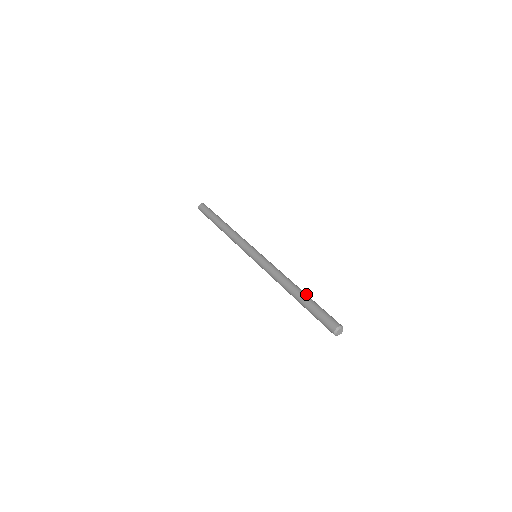
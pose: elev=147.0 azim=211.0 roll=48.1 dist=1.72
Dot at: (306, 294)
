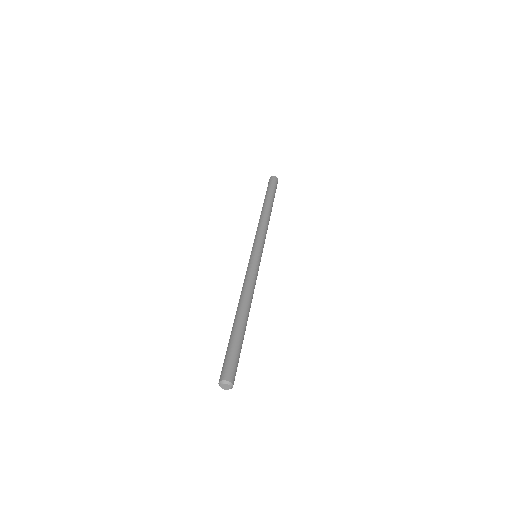
Dot at: (242, 324)
